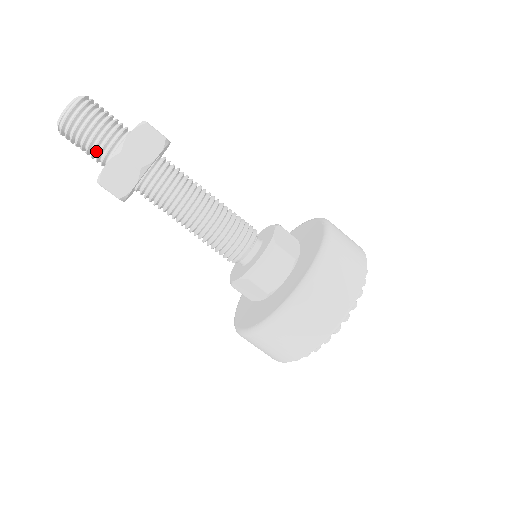
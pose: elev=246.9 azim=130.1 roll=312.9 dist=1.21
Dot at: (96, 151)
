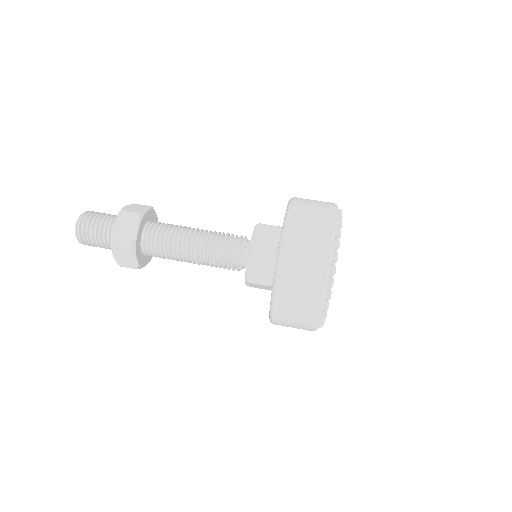
Dot at: (111, 219)
